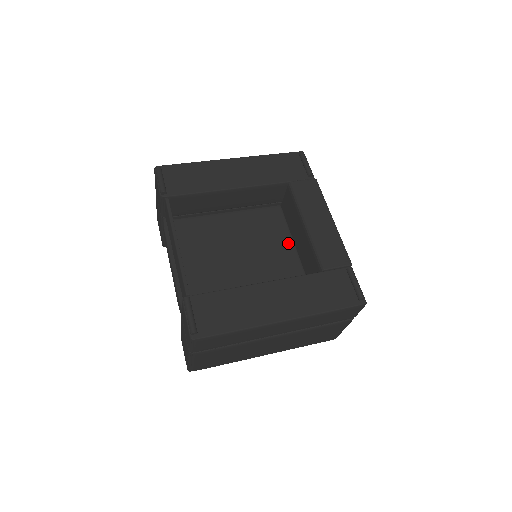
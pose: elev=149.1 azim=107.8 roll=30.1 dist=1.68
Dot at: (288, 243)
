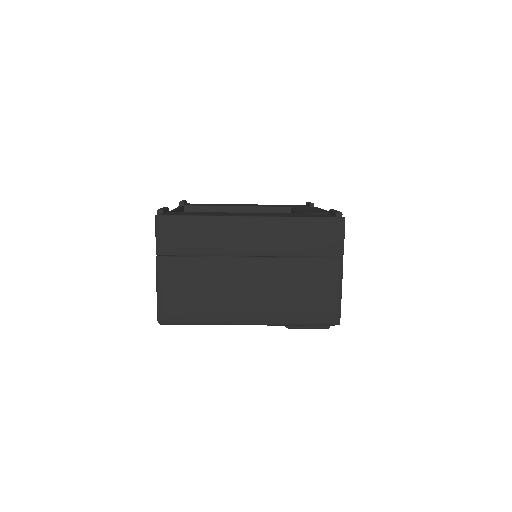
Dot at: occluded
